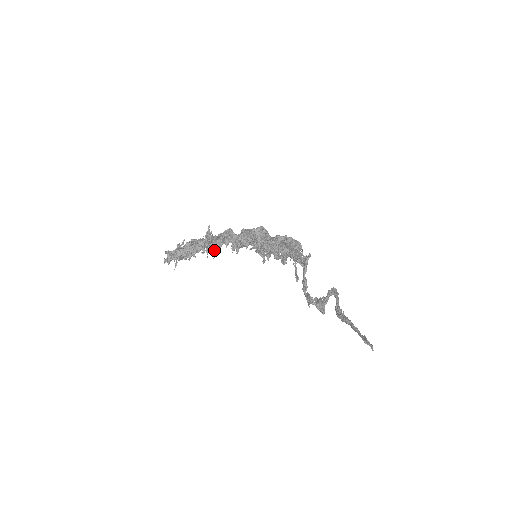
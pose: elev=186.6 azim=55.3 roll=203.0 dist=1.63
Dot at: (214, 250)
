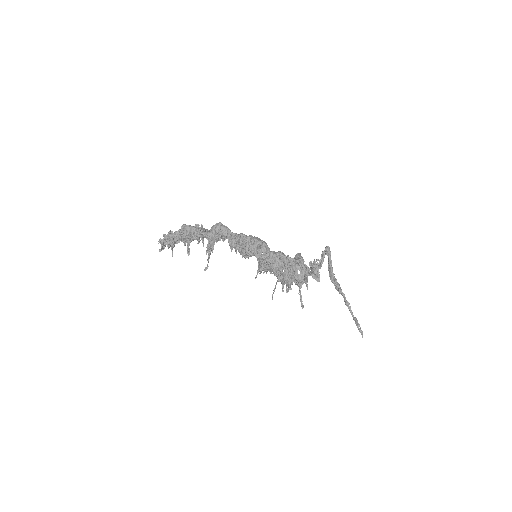
Dot at: occluded
